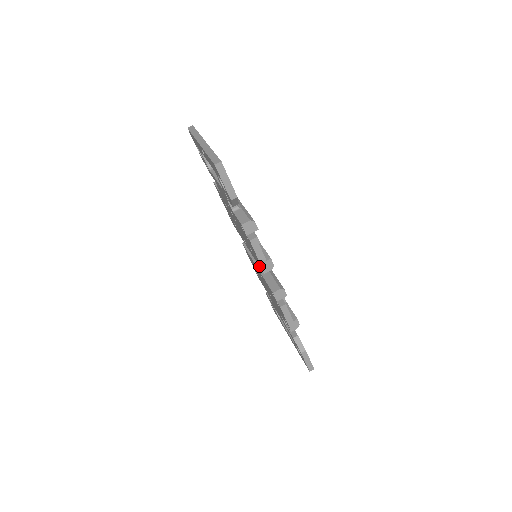
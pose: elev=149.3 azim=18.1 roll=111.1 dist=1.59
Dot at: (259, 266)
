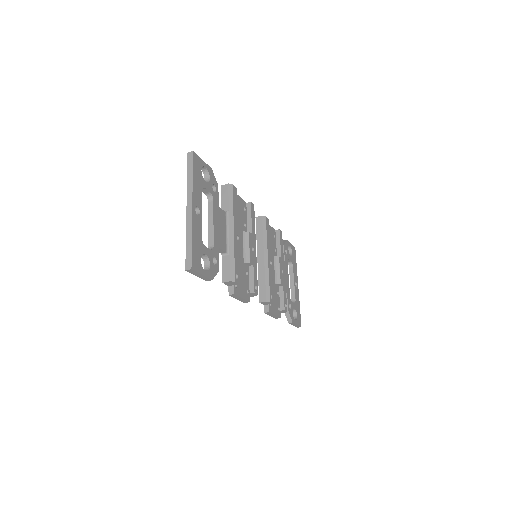
Dot at: occluded
